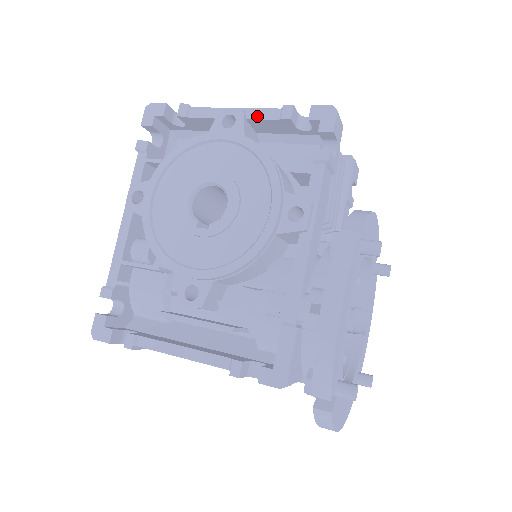
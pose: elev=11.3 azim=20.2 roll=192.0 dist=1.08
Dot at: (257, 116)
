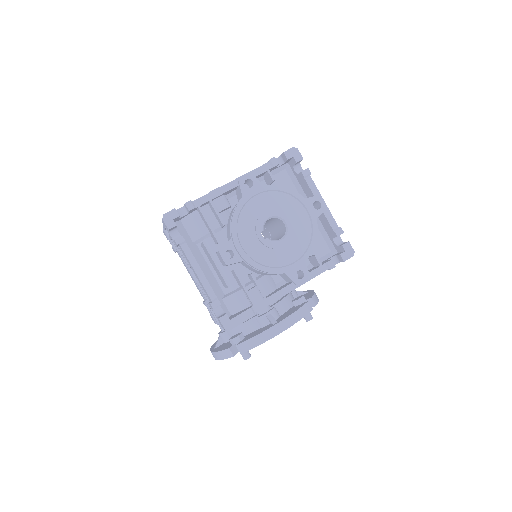
Dot at: (328, 217)
